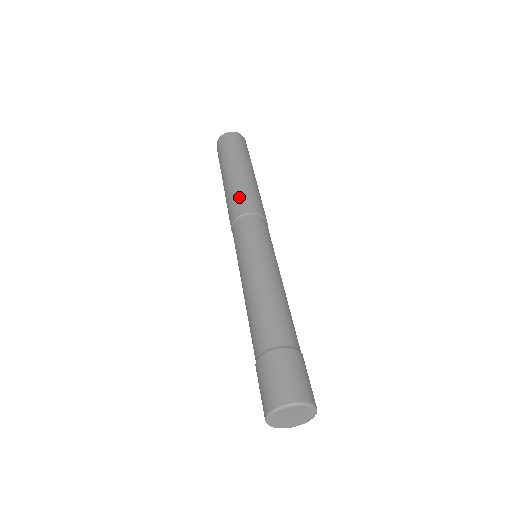
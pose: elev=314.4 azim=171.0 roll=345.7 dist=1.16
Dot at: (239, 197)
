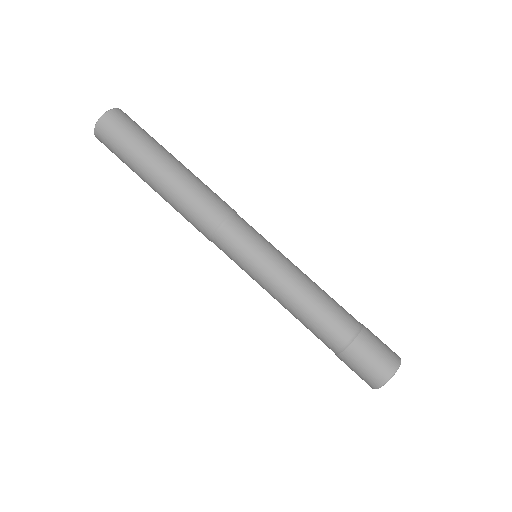
Dot at: (194, 209)
